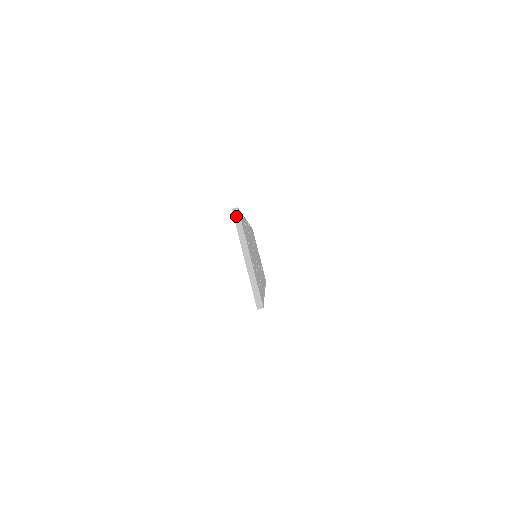
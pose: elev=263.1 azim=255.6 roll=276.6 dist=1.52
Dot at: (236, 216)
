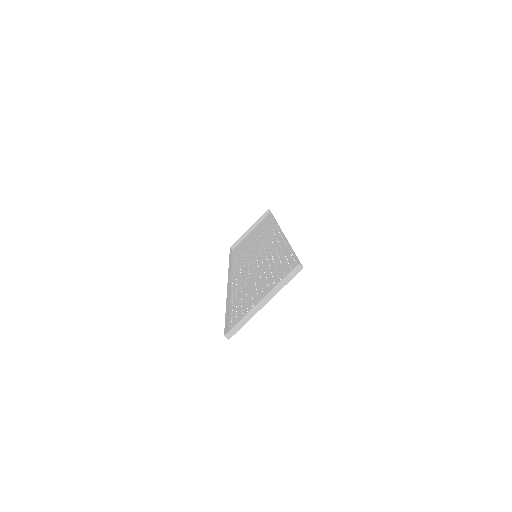
Dot at: (295, 271)
